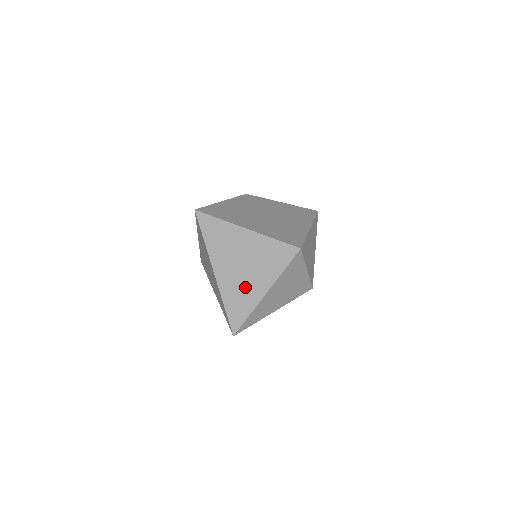
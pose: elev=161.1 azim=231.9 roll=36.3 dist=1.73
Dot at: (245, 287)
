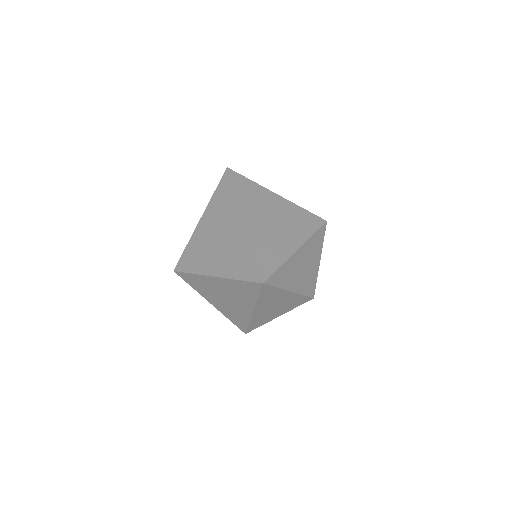
Dot at: (276, 238)
